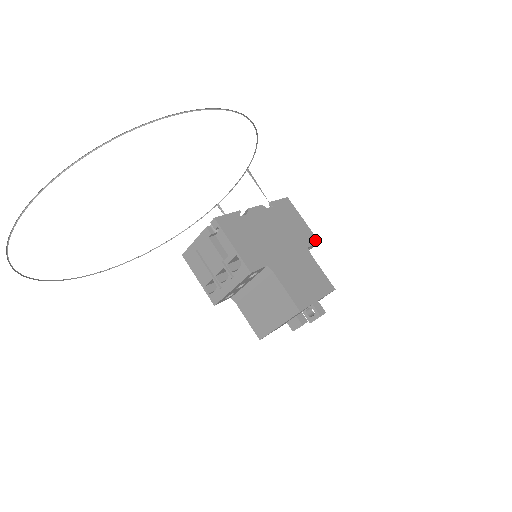
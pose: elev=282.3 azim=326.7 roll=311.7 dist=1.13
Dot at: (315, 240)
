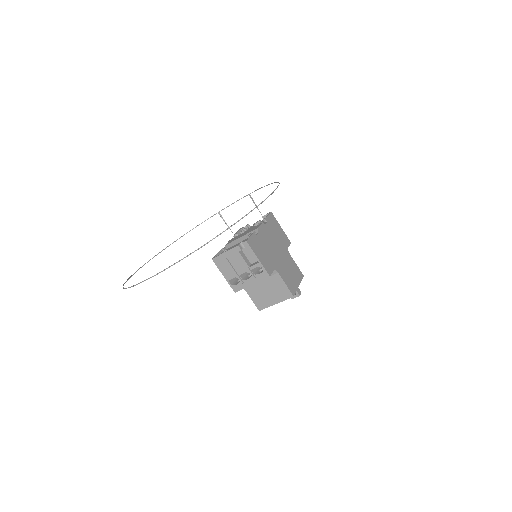
Dot at: (289, 242)
